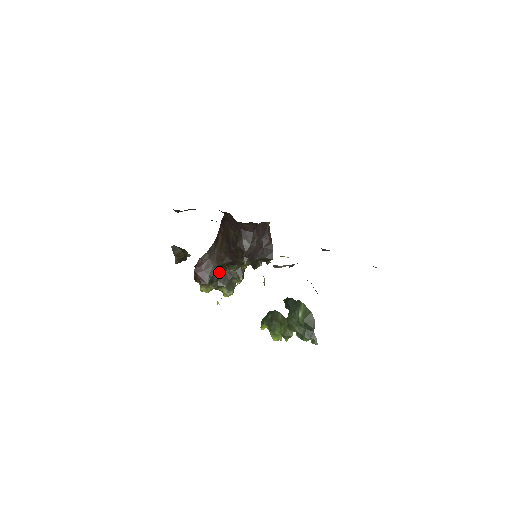
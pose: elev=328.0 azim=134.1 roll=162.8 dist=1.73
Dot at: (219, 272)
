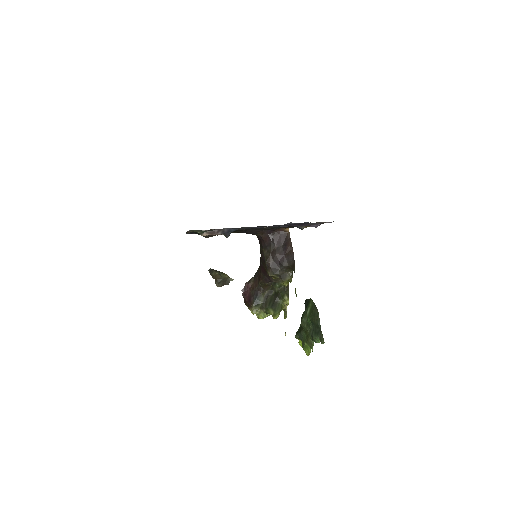
Dot at: (266, 294)
